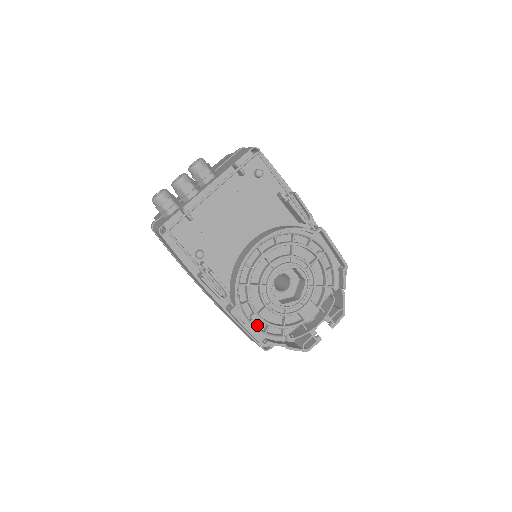
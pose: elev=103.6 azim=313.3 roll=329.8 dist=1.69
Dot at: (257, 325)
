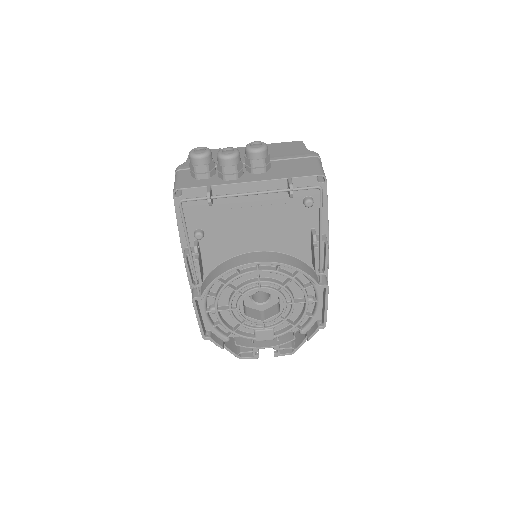
Dot at: (211, 315)
